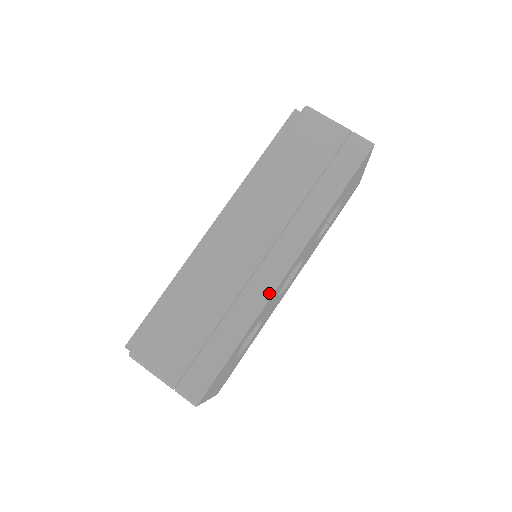
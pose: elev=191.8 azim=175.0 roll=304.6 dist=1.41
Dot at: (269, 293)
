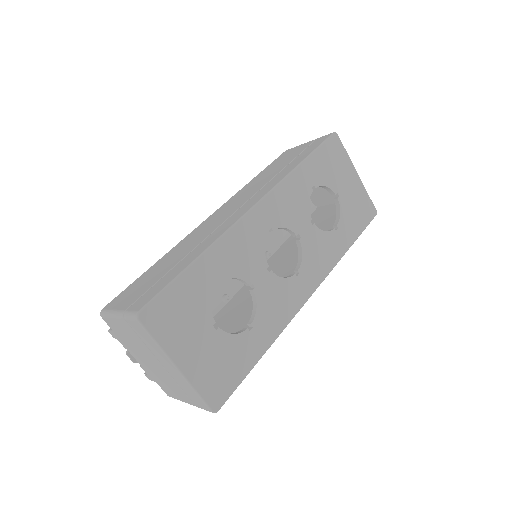
Dot at: (233, 223)
